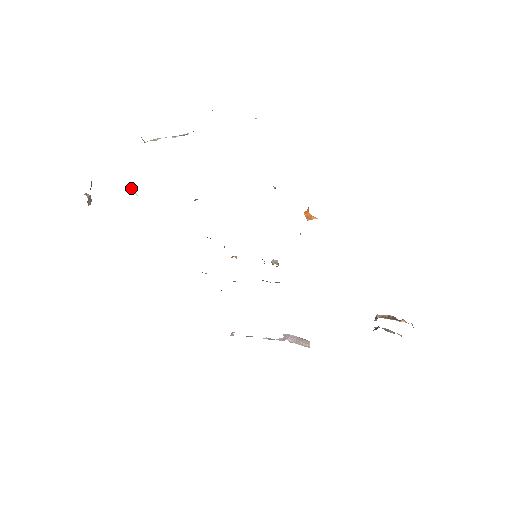
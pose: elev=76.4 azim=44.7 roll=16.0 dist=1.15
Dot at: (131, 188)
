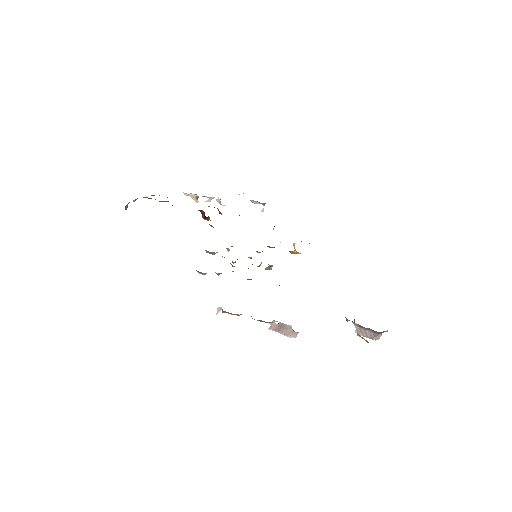
Dot at: occluded
